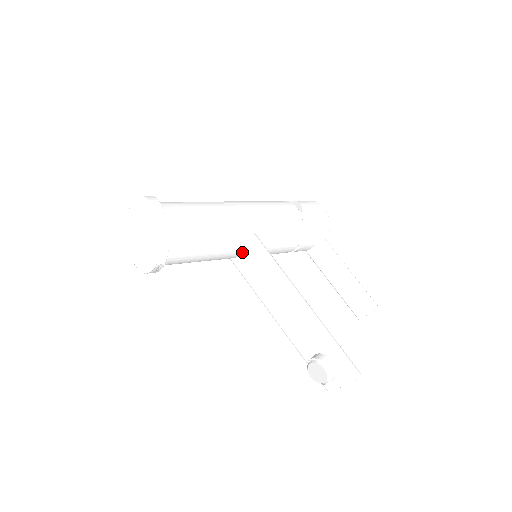
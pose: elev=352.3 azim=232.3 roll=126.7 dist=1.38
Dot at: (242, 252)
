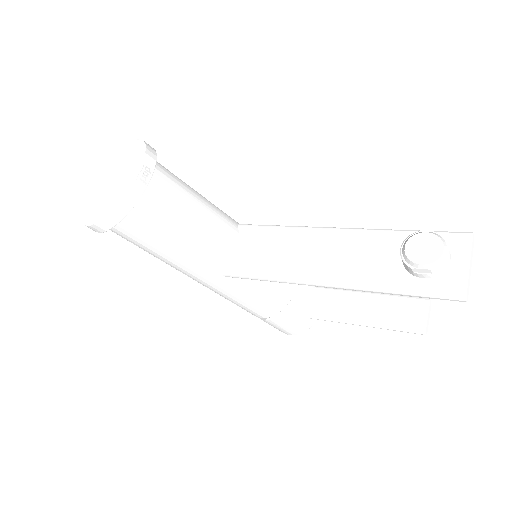
Dot at: (238, 242)
